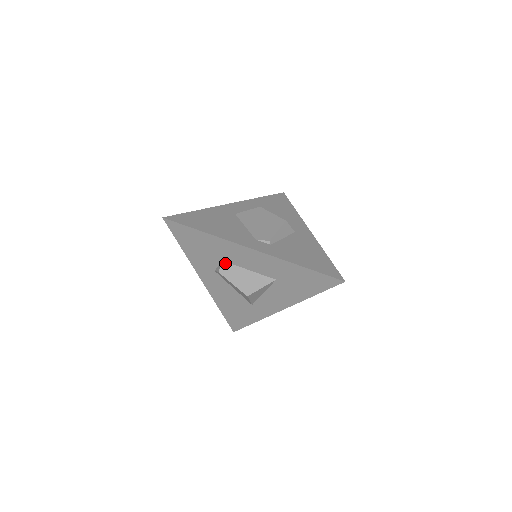
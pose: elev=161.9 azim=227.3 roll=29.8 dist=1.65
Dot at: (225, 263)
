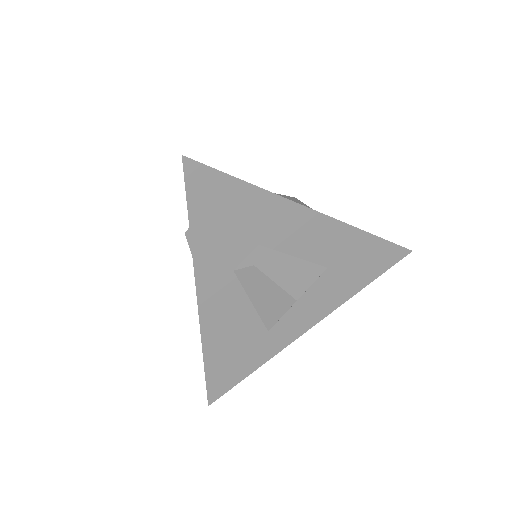
Dot at: (262, 248)
